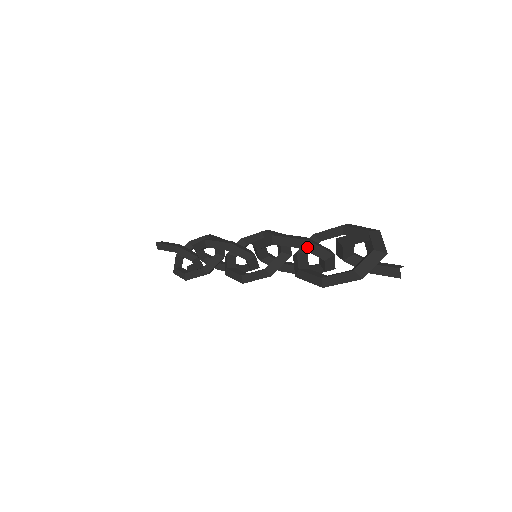
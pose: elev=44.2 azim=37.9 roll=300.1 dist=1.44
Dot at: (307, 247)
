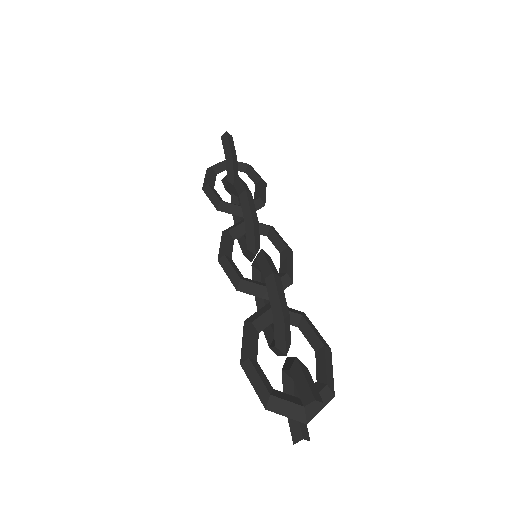
Dot at: (277, 322)
